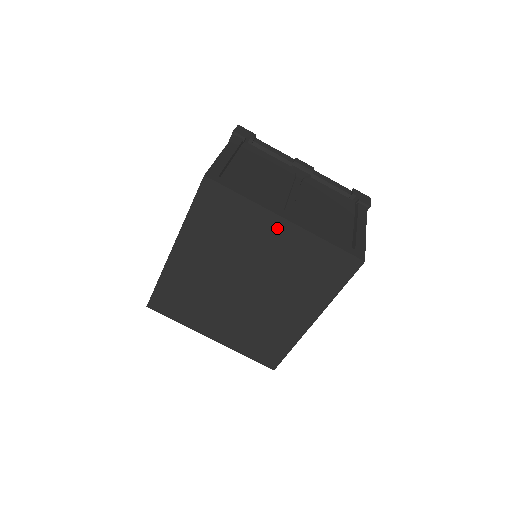
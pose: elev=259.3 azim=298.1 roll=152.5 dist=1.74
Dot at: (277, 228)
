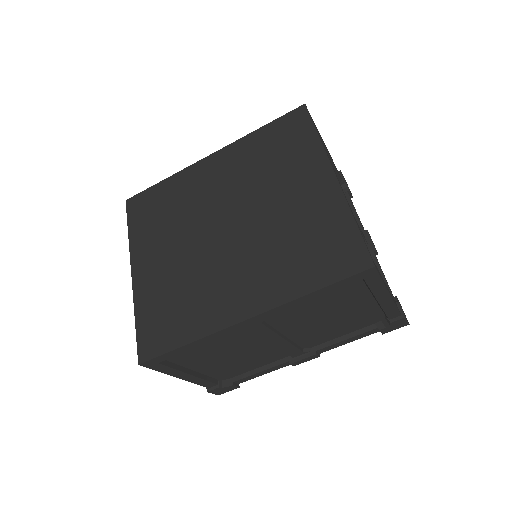
Dot at: (319, 179)
